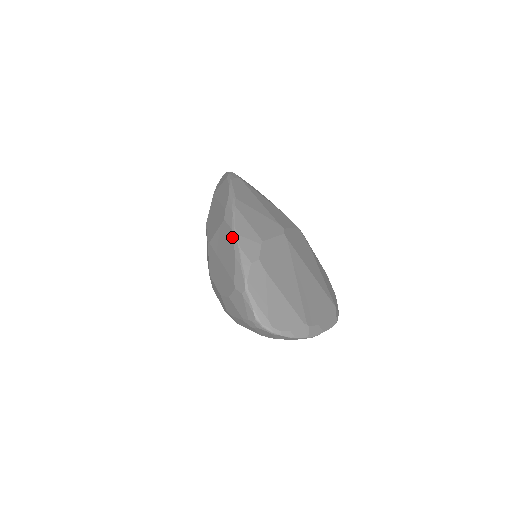
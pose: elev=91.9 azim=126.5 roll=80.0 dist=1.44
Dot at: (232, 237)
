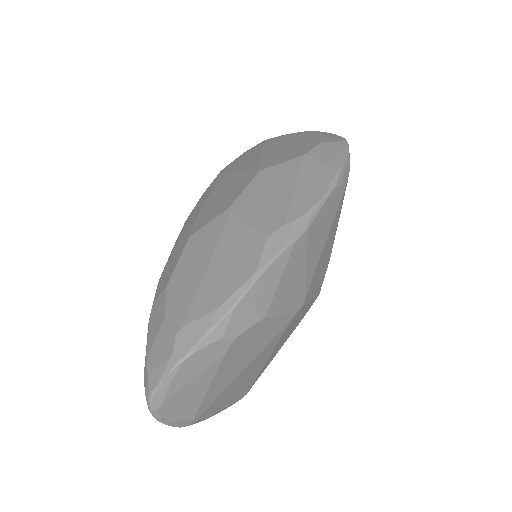
Dot at: (245, 280)
